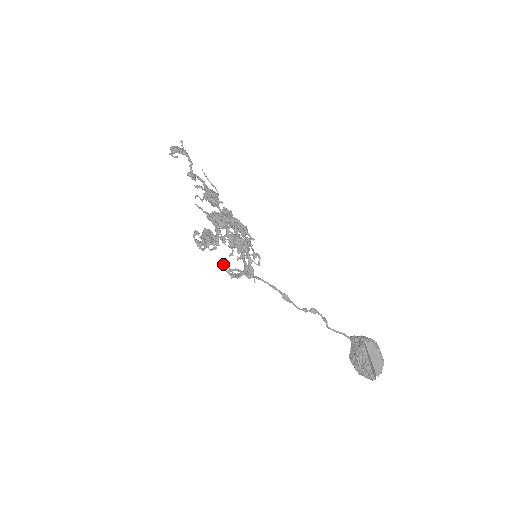
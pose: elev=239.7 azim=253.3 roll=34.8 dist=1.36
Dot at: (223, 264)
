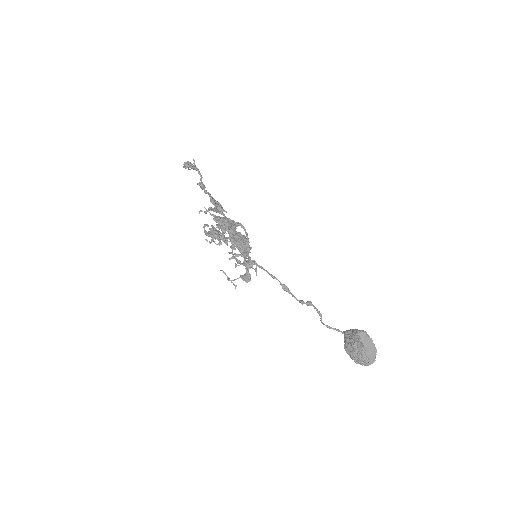
Dot at: (222, 270)
